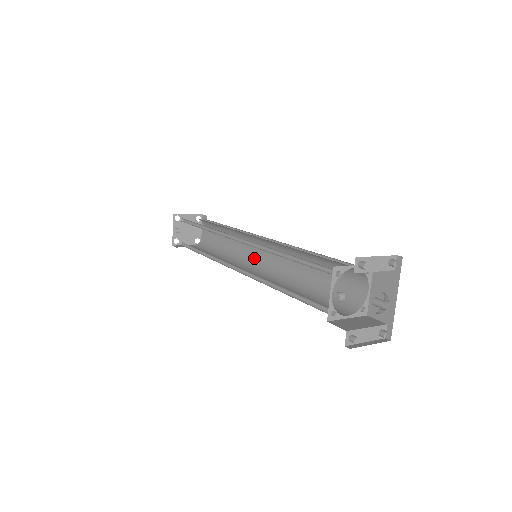
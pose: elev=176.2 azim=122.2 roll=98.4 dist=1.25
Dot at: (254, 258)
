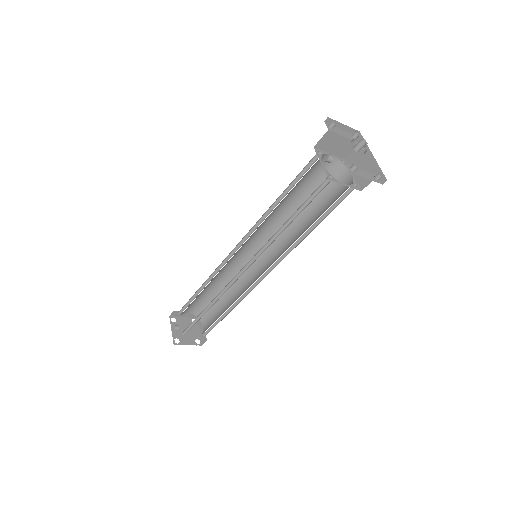
Dot at: (256, 278)
